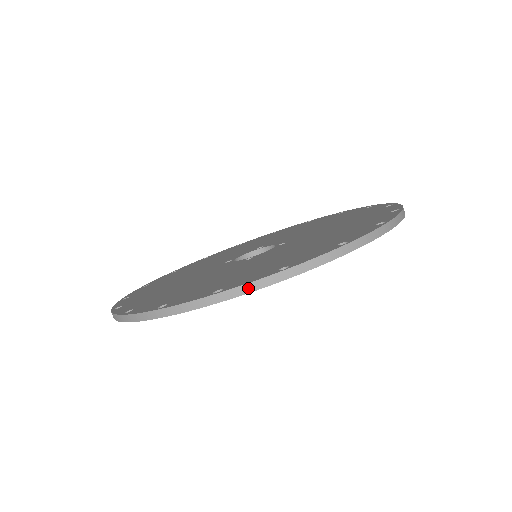
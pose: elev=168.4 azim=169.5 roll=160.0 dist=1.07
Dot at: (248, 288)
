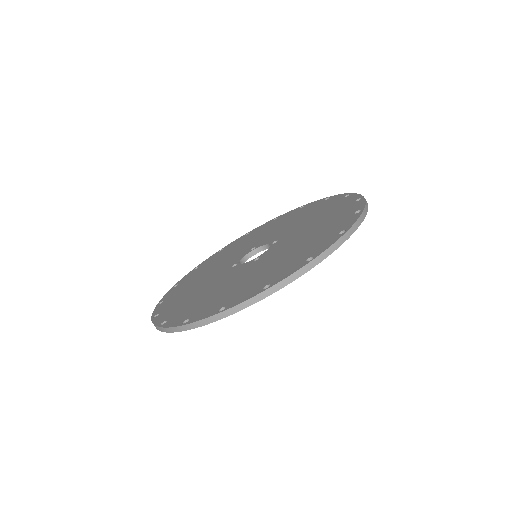
Dot at: (290, 279)
